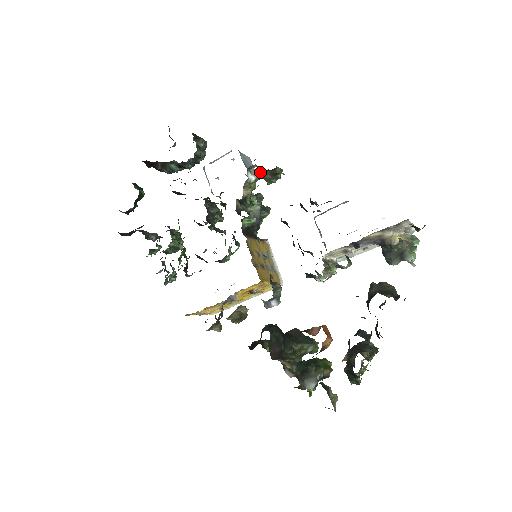
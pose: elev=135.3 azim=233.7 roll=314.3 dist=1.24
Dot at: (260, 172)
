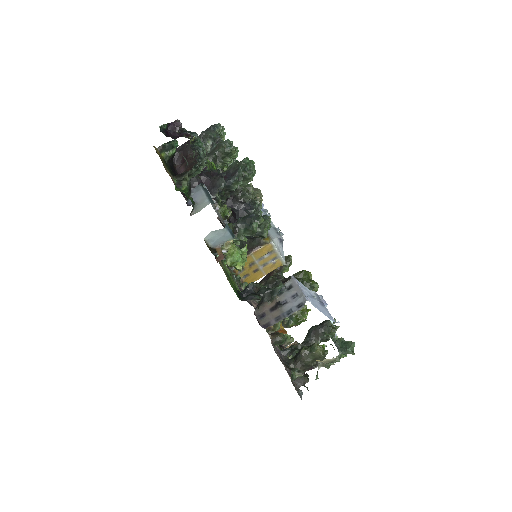
Dot at: occluded
